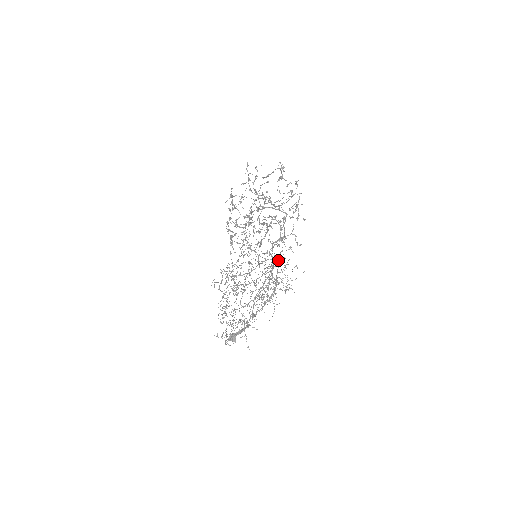
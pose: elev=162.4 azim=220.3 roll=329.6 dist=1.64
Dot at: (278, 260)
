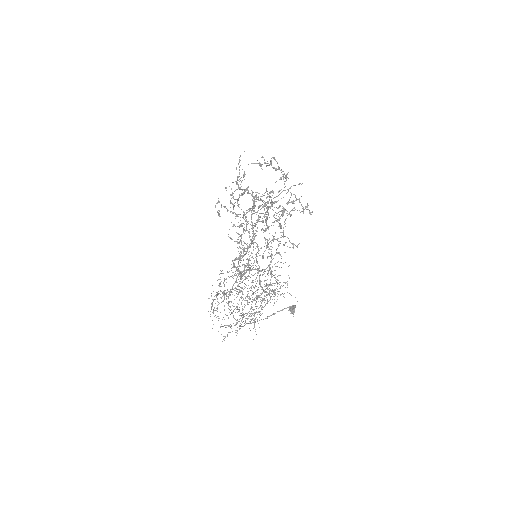
Dot at: occluded
